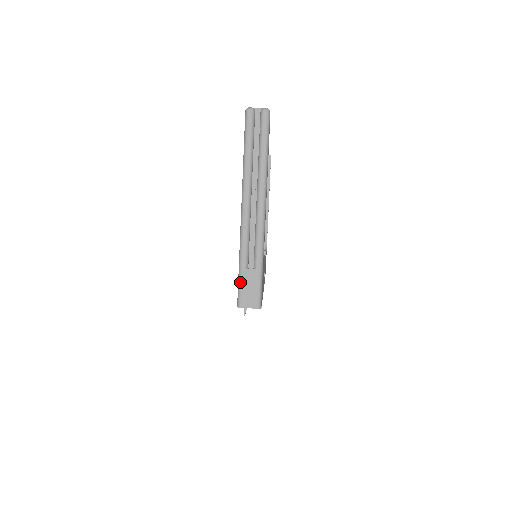
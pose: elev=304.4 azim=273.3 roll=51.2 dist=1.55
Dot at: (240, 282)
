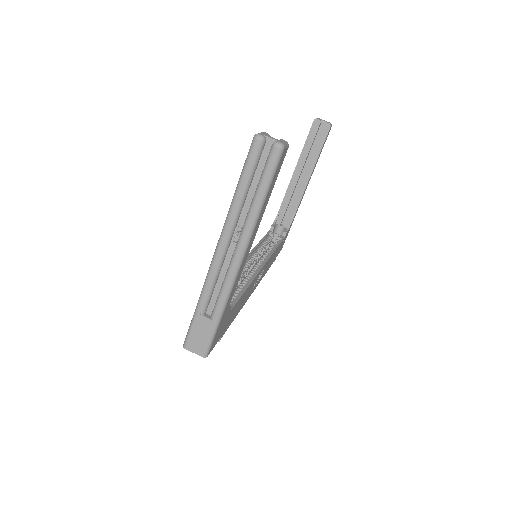
Dot at: (192, 325)
